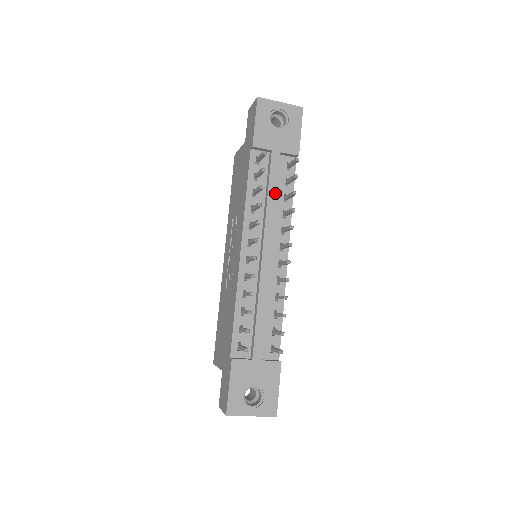
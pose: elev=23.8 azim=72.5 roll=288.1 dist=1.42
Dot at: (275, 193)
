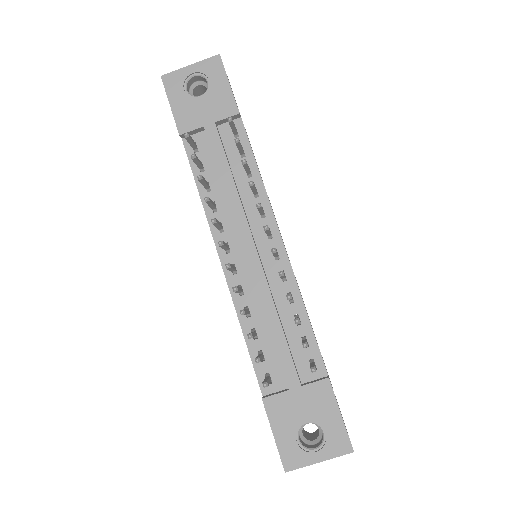
Dot at: (229, 174)
